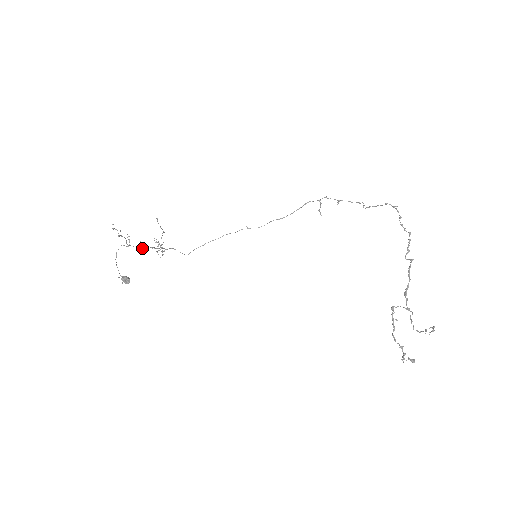
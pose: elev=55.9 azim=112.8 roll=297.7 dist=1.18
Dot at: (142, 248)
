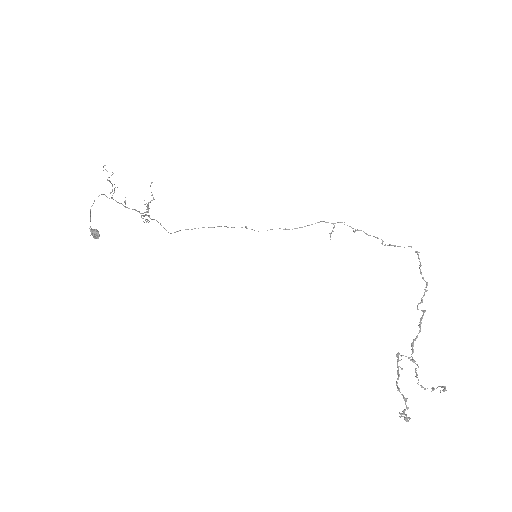
Dot at: (125, 206)
